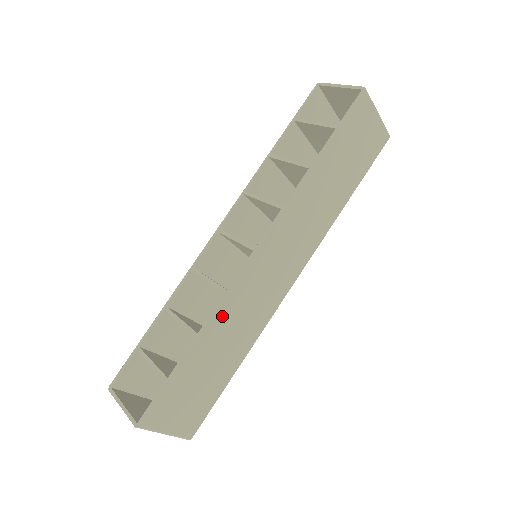
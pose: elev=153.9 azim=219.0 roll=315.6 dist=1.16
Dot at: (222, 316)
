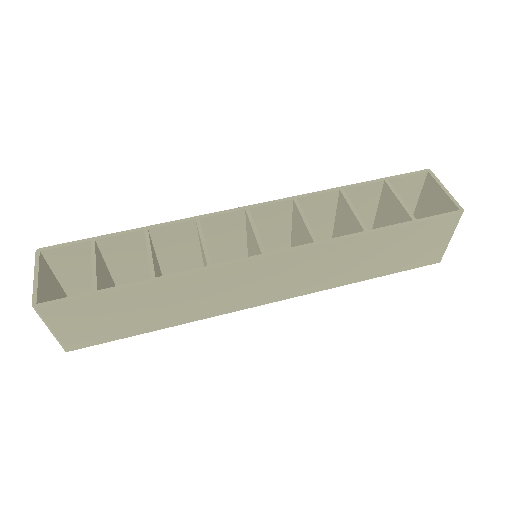
Dot at: (188, 281)
